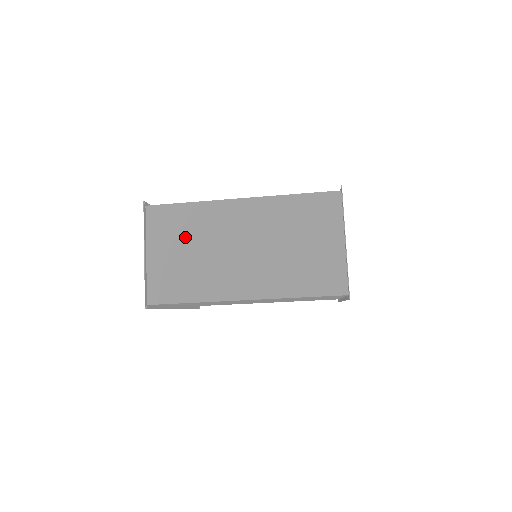
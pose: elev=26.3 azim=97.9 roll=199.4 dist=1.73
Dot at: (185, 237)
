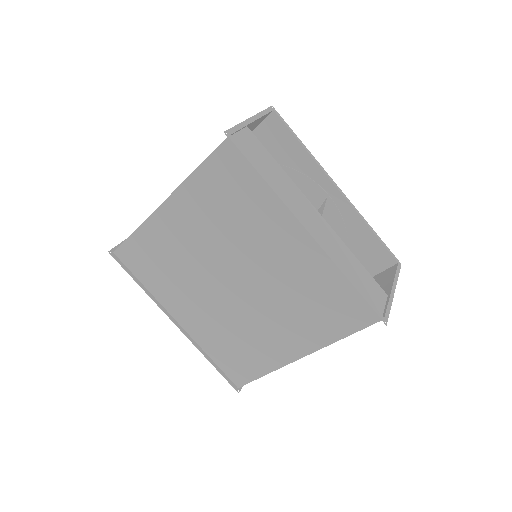
Dot at: occluded
